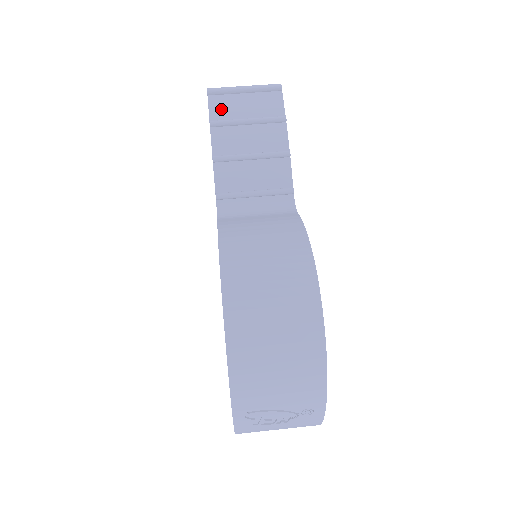
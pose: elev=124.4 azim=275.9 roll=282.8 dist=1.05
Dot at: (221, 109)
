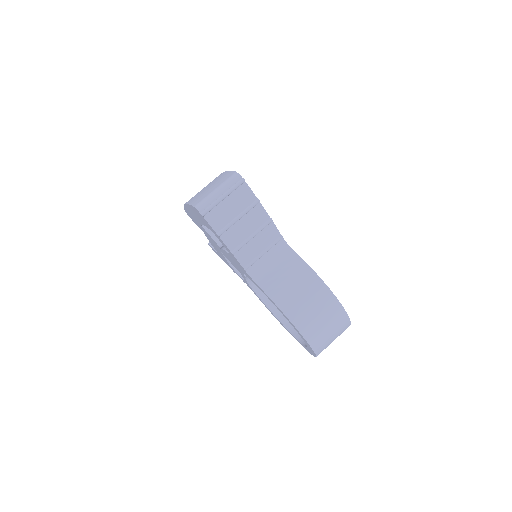
Dot at: (218, 221)
